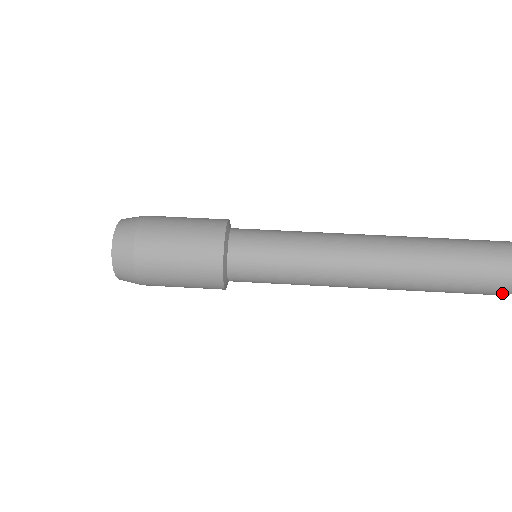
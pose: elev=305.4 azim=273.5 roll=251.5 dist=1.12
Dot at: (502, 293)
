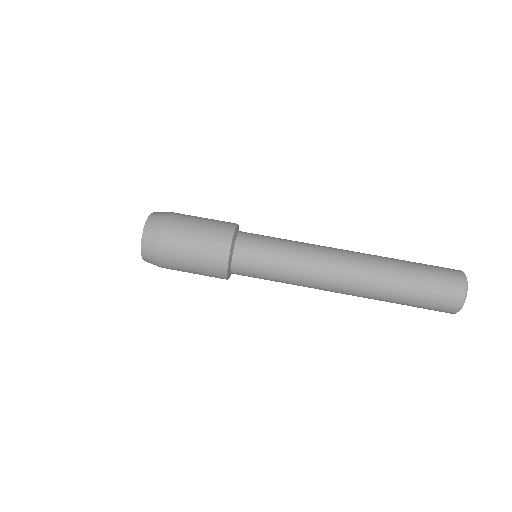
Dot at: occluded
